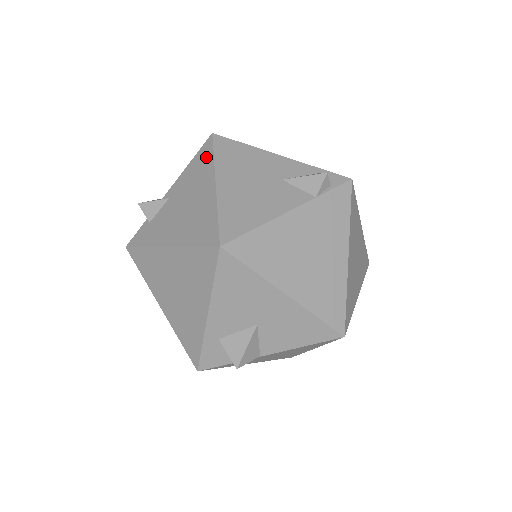
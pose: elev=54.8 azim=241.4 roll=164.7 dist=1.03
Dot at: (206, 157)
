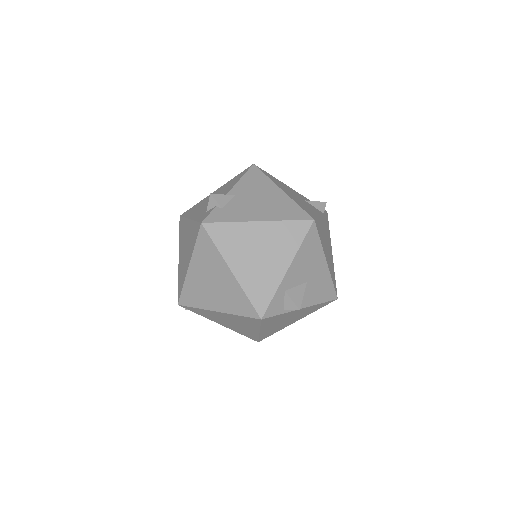
Dot at: (259, 176)
